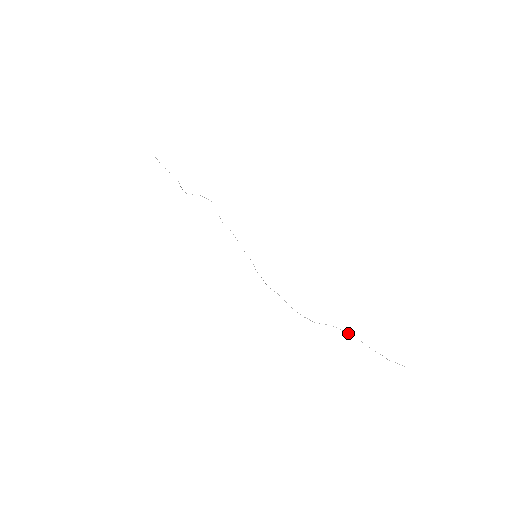
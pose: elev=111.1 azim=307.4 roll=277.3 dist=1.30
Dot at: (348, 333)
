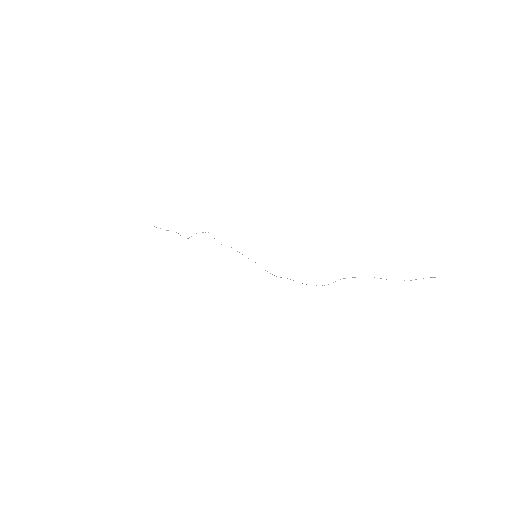
Dot at: occluded
